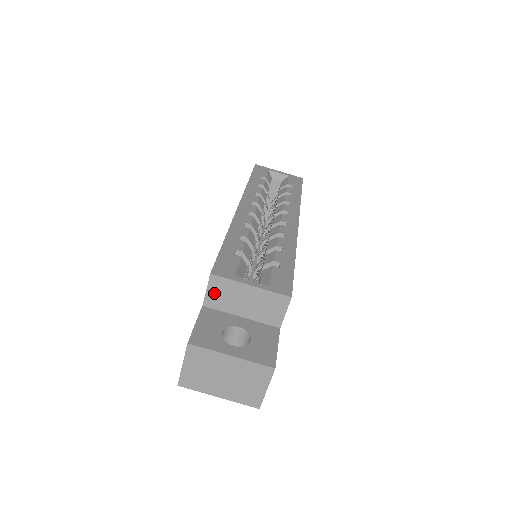
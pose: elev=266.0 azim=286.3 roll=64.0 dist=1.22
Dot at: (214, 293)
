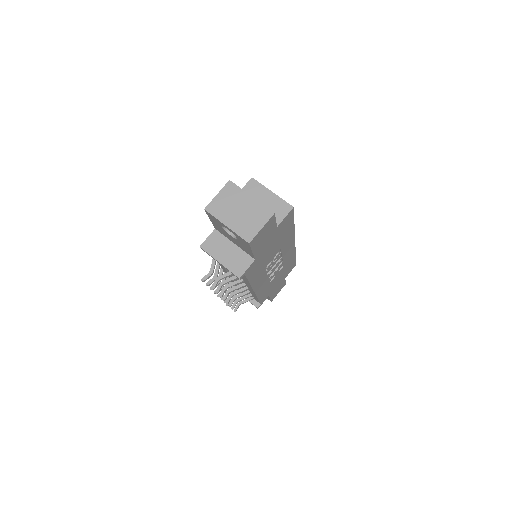
Dot at: (247, 190)
